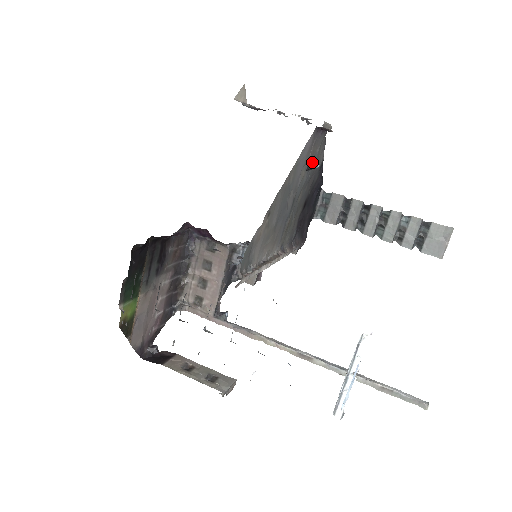
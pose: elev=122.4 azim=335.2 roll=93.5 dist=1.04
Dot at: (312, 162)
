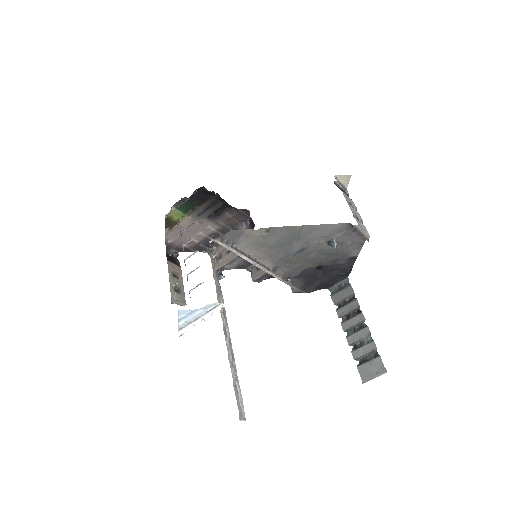
Dot at: (334, 241)
